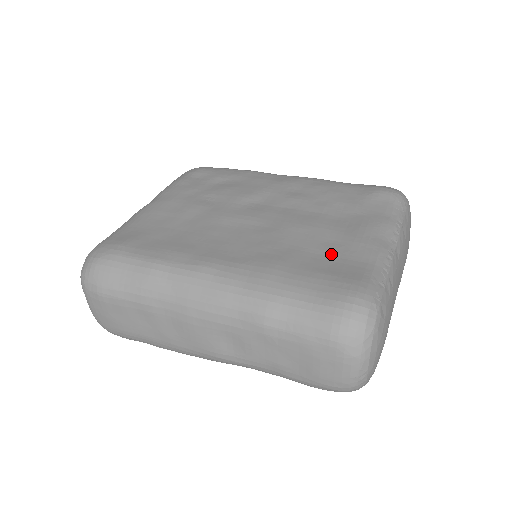
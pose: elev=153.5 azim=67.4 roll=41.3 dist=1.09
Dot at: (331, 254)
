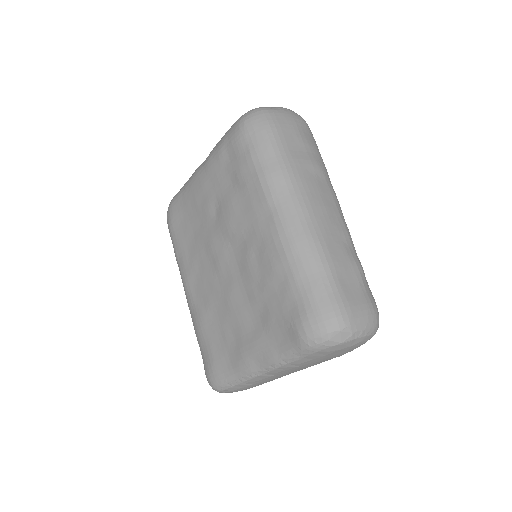
Dot at: (225, 343)
